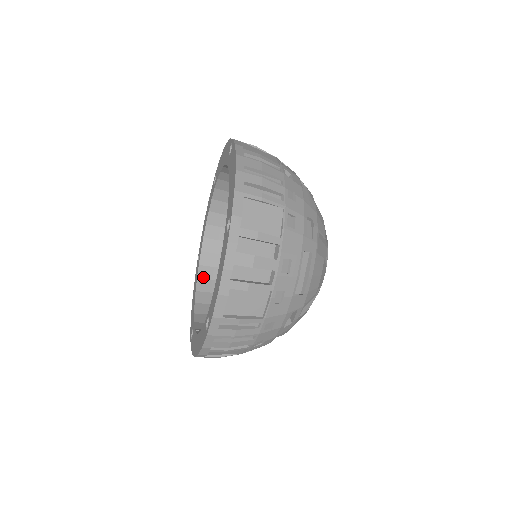
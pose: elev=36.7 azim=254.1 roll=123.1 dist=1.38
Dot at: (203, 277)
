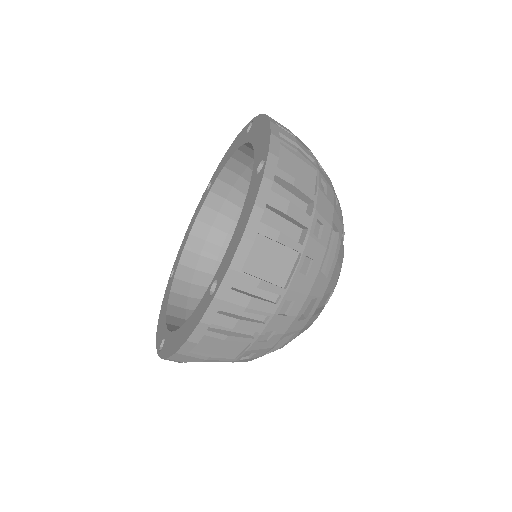
Dot at: (177, 291)
